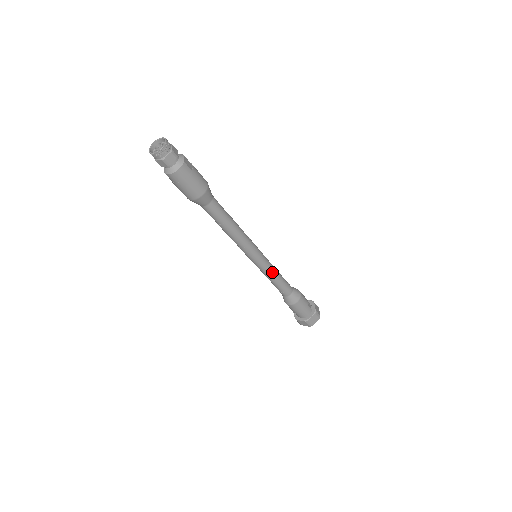
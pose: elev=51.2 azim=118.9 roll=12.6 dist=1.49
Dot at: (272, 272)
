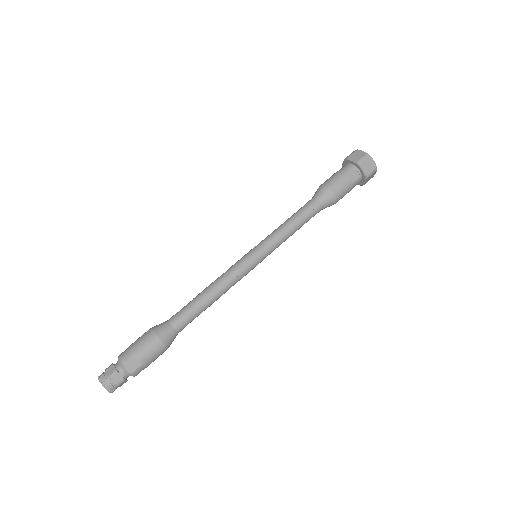
Dot at: (284, 241)
